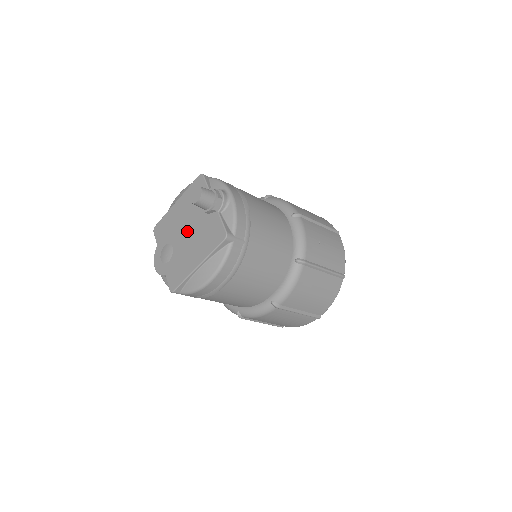
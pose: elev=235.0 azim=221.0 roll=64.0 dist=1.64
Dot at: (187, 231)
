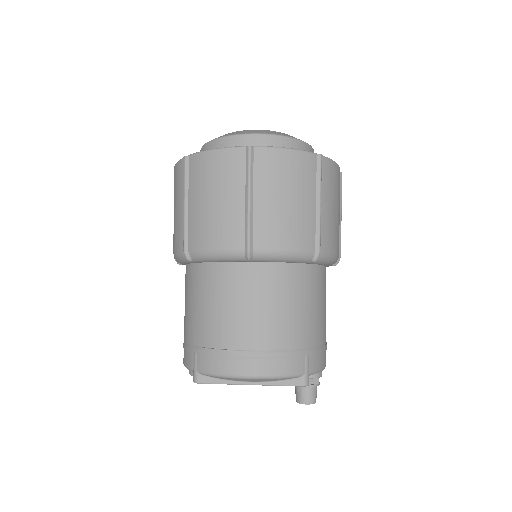
Dot at: occluded
